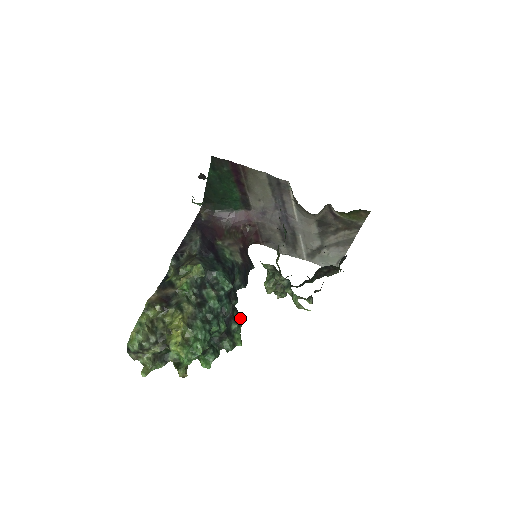
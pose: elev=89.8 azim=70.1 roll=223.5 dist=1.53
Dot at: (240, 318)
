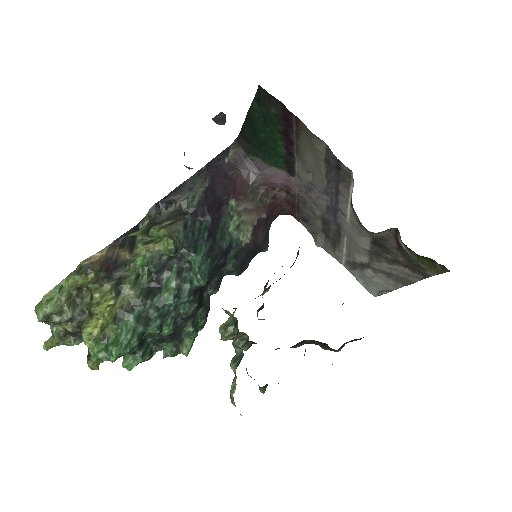
Dot at: (205, 318)
